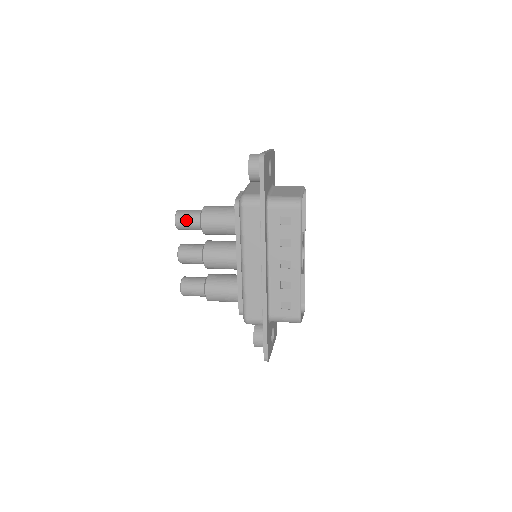
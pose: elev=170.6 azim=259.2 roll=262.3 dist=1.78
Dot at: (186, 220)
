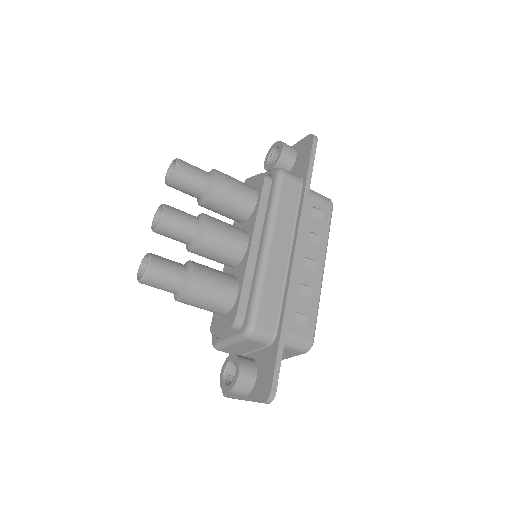
Dot at: (193, 171)
